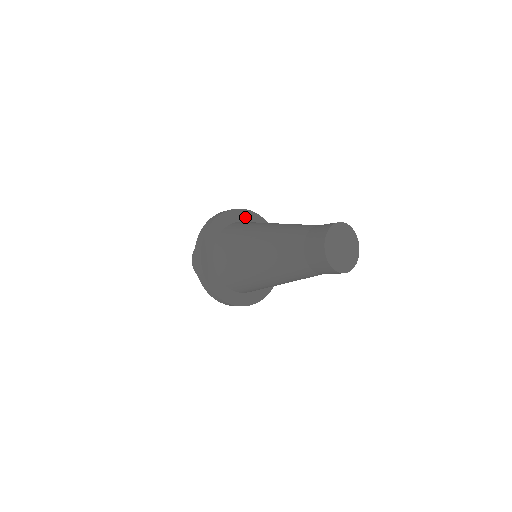
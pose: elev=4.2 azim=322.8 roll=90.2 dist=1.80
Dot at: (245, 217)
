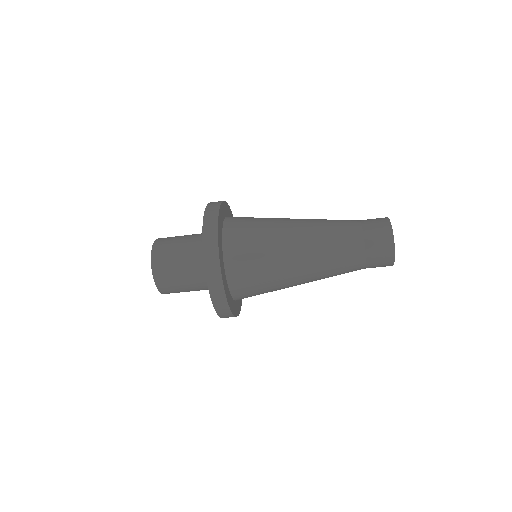
Dot at: occluded
